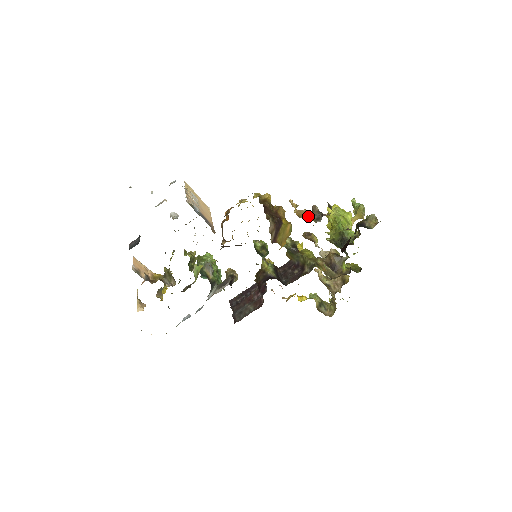
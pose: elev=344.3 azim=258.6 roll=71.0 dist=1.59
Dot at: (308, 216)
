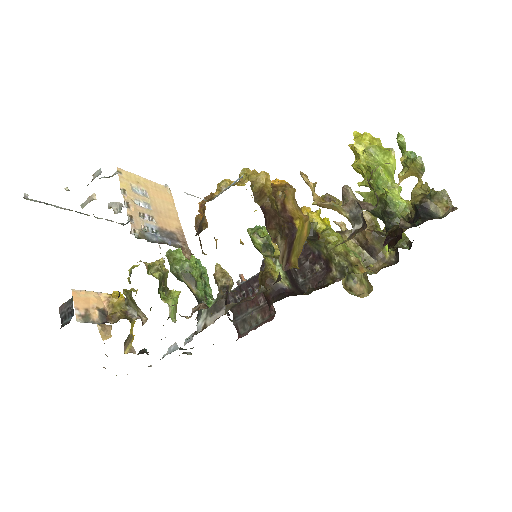
Dot at: (337, 211)
